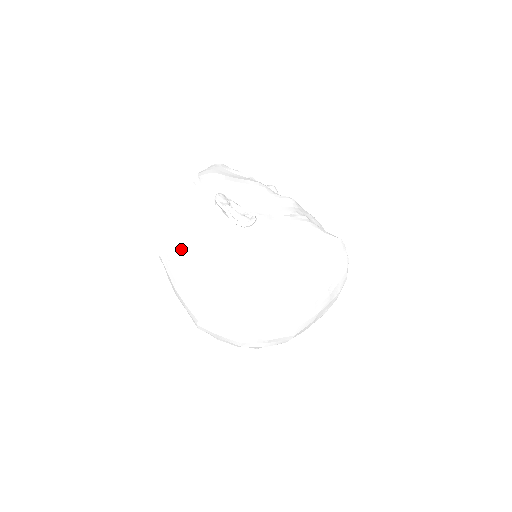
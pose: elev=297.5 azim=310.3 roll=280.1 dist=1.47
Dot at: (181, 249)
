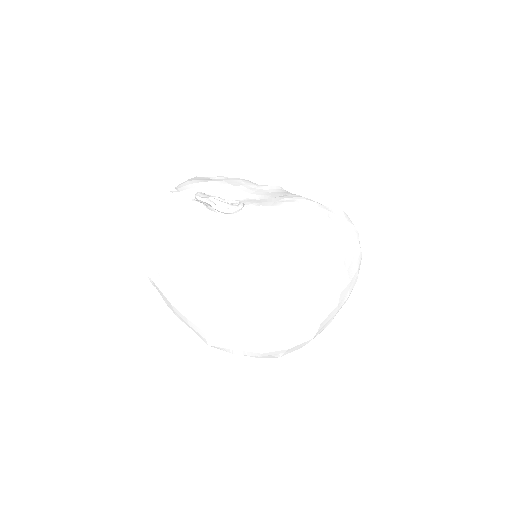
Dot at: (169, 257)
